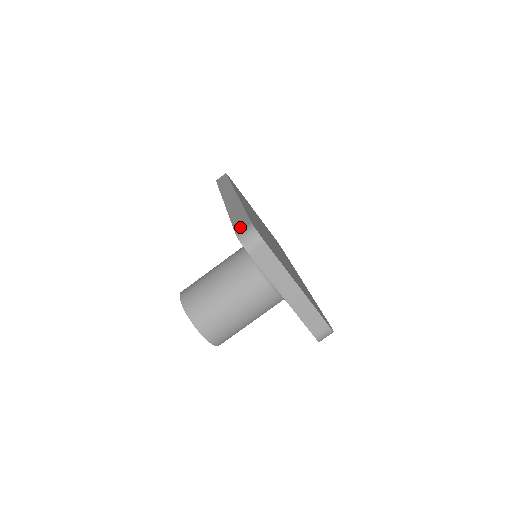
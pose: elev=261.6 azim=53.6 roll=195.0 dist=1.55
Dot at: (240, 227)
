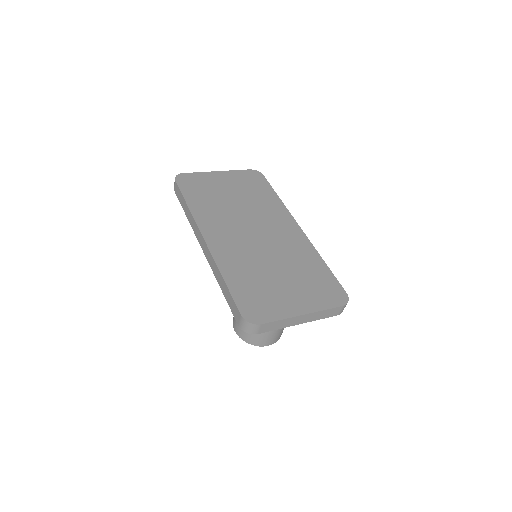
Dot at: (236, 317)
